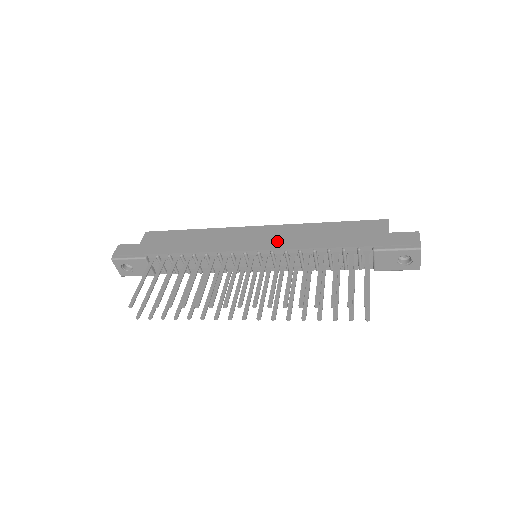
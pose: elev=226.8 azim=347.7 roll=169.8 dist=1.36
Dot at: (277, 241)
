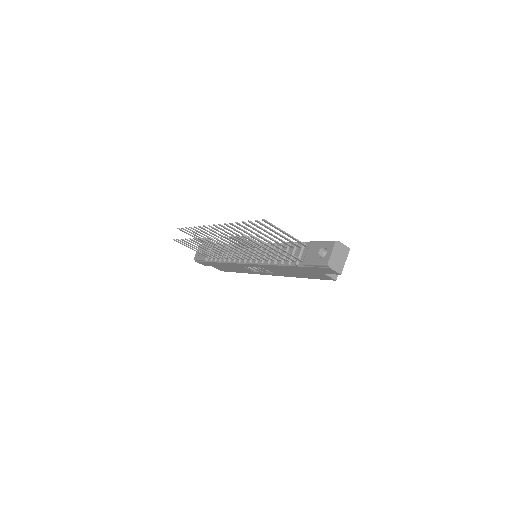
Dot at: occluded
